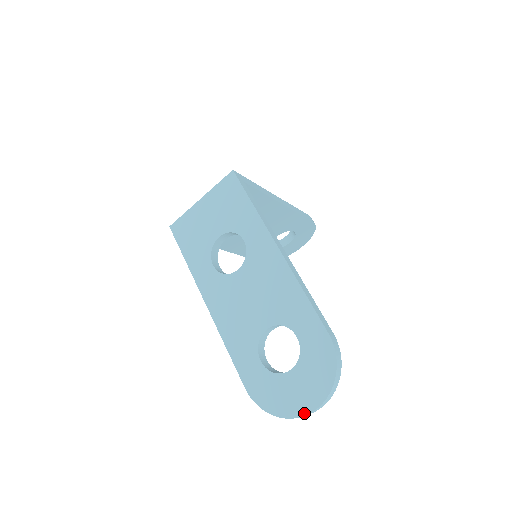
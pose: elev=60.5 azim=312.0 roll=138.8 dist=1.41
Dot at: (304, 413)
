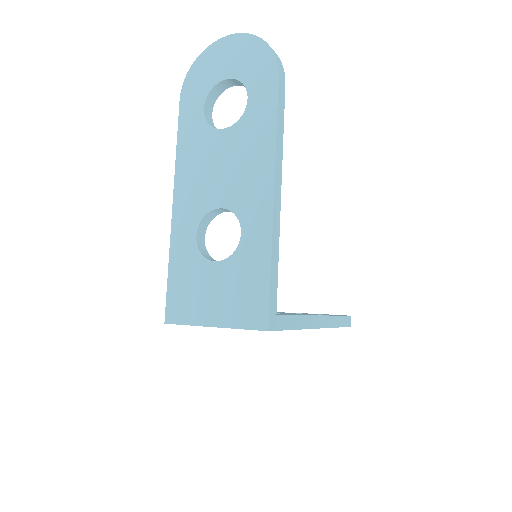
Dot at: occluded
